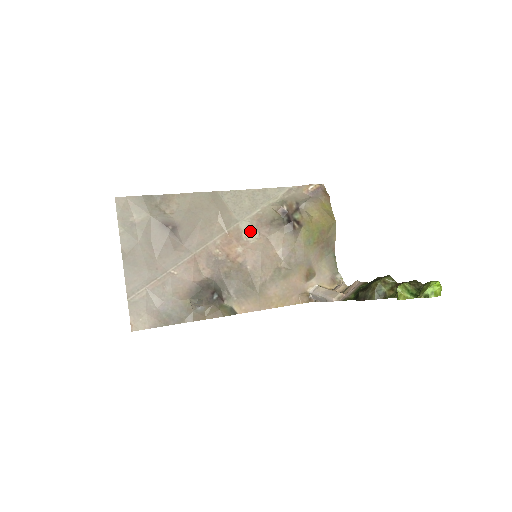
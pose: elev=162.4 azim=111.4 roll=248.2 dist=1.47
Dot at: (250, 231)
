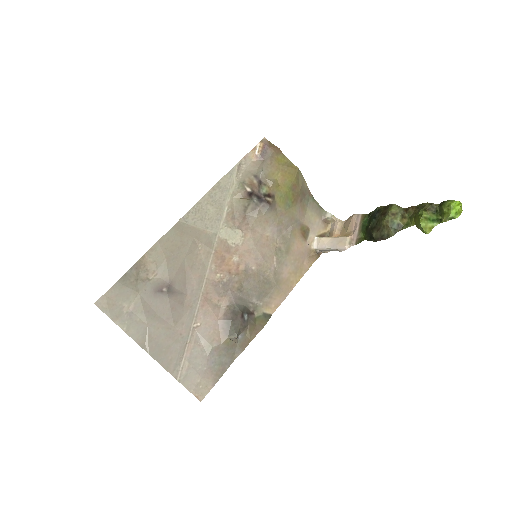
Dot at: (232, 234)
